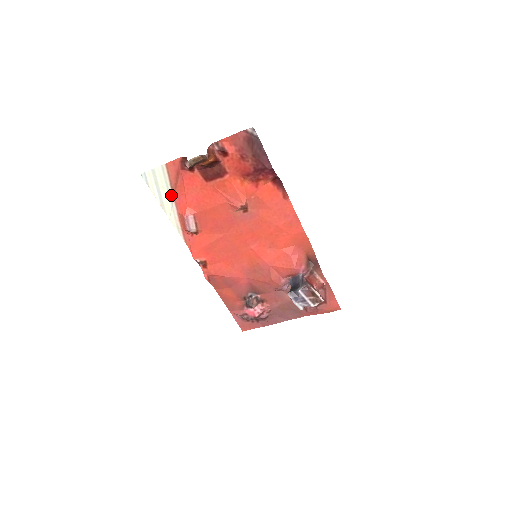
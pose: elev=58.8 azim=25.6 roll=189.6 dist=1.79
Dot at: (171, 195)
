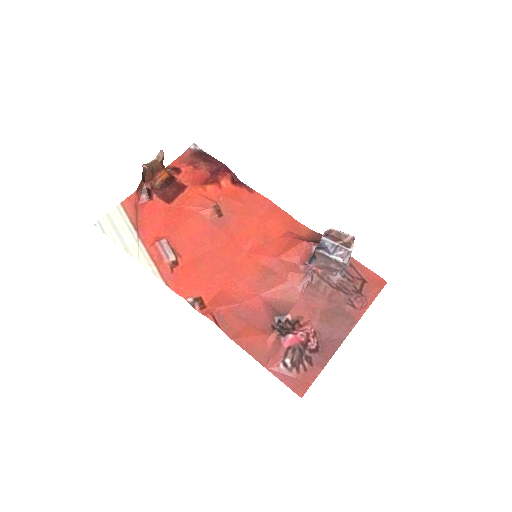
Dot at: (134, 233)
